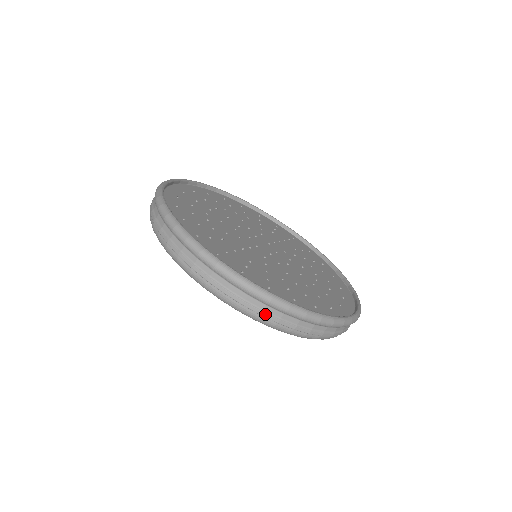
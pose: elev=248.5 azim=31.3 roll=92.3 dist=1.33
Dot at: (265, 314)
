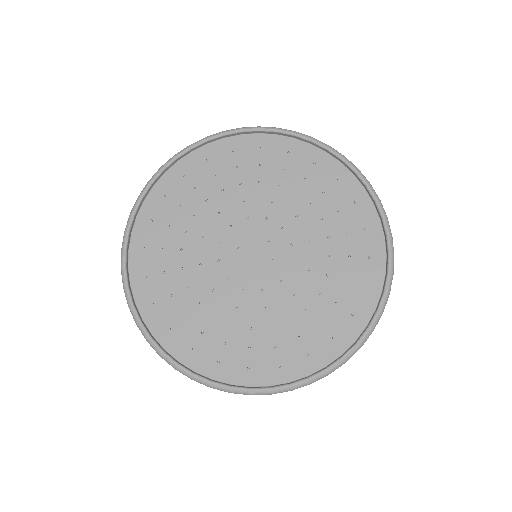
Dot at: occluded
